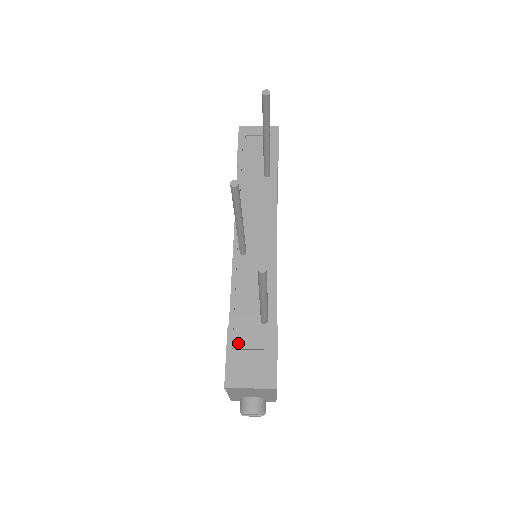
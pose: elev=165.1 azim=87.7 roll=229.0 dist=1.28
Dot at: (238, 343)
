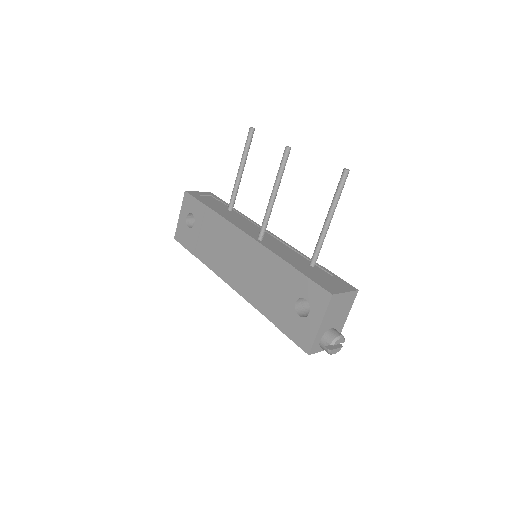
Dot at: (312, 276)
